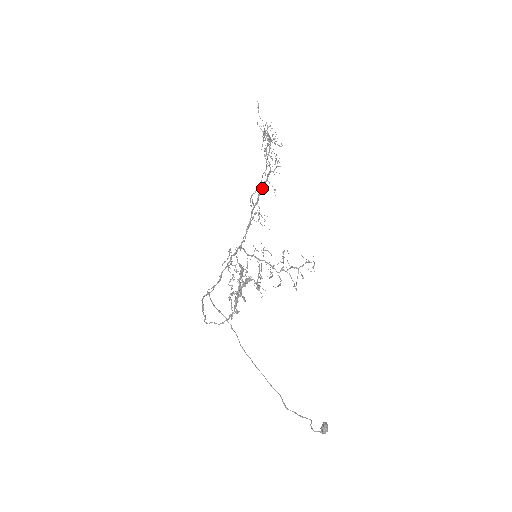
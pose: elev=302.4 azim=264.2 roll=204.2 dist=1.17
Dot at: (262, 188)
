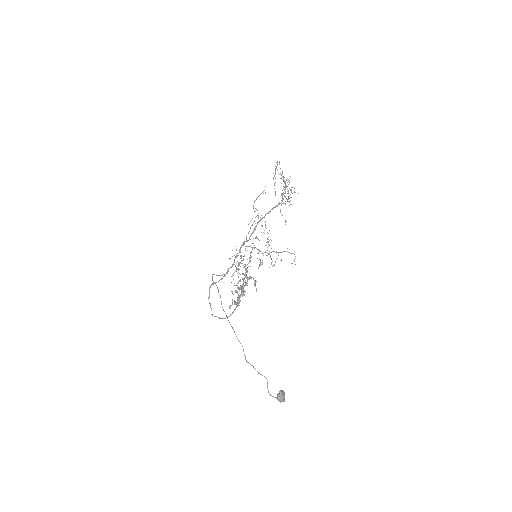
Dot at: occluded
